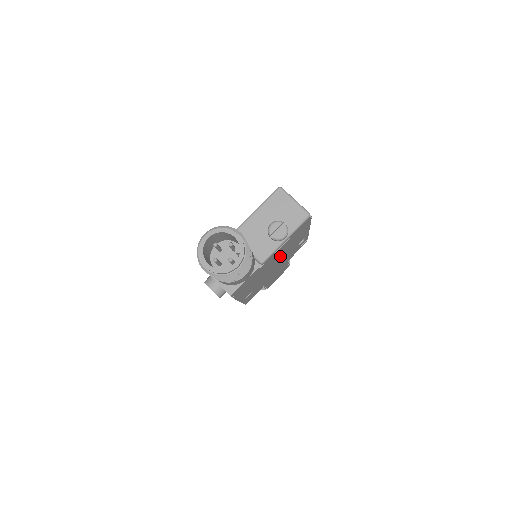
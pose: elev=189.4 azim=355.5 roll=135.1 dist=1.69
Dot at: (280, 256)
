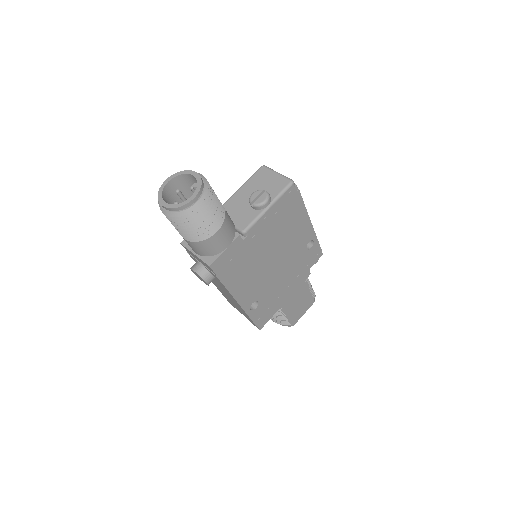
Dot at: (277, 246)
